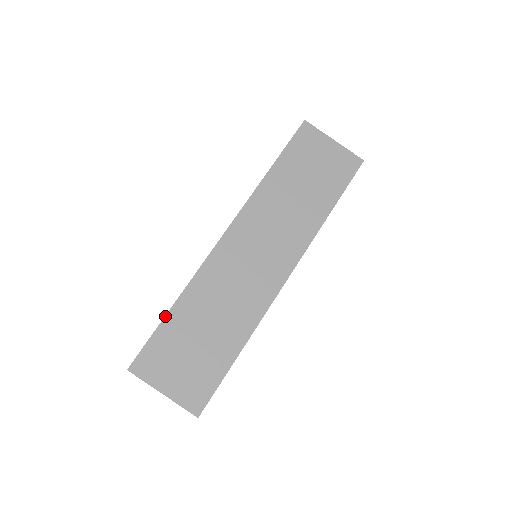
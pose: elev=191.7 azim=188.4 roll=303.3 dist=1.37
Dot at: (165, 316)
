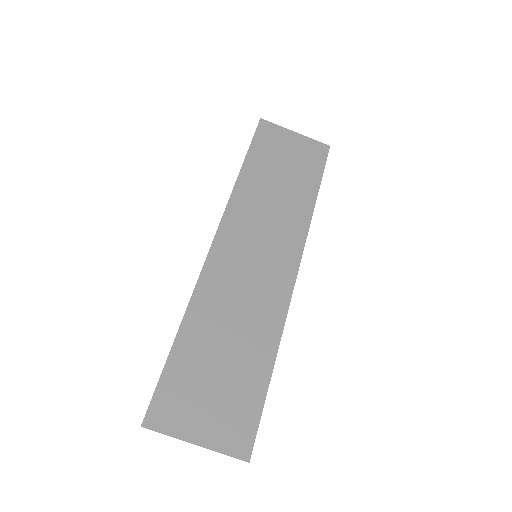
Dot at: (172, 346)
